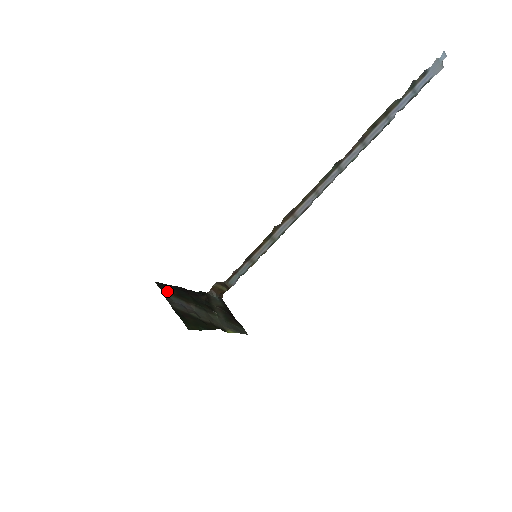
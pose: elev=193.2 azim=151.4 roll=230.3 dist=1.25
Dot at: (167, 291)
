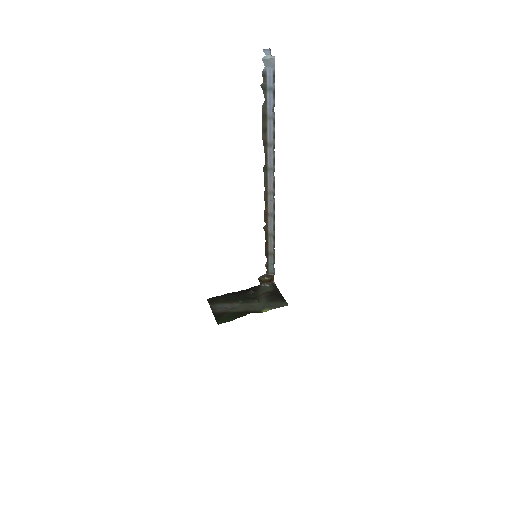
Dot at: (214, 302)
